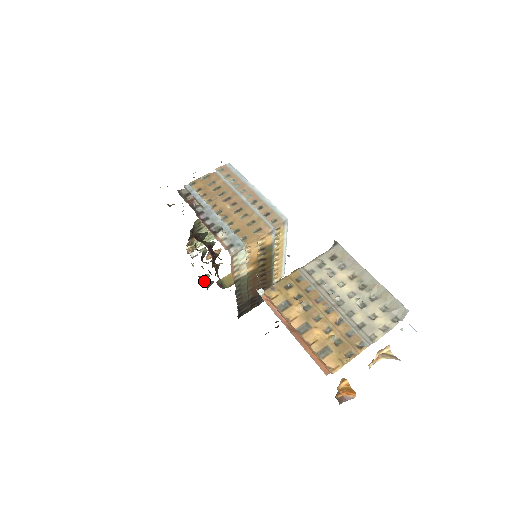
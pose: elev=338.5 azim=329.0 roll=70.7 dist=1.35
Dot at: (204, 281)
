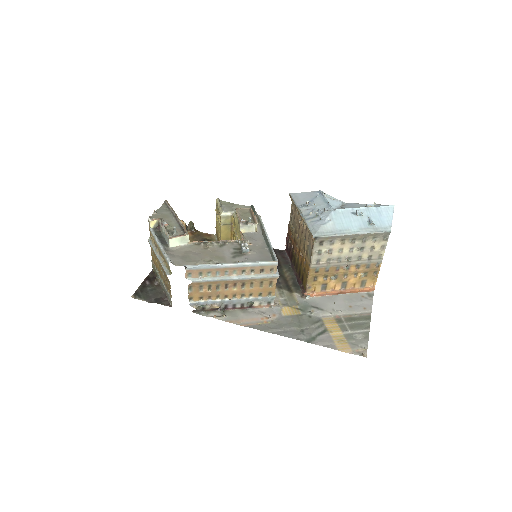
Dot at: (187, 229)
